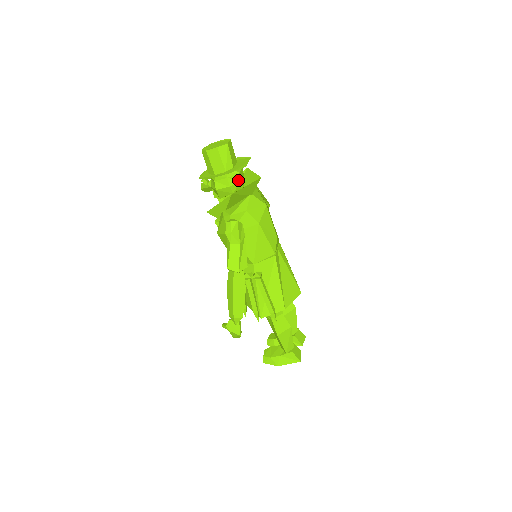
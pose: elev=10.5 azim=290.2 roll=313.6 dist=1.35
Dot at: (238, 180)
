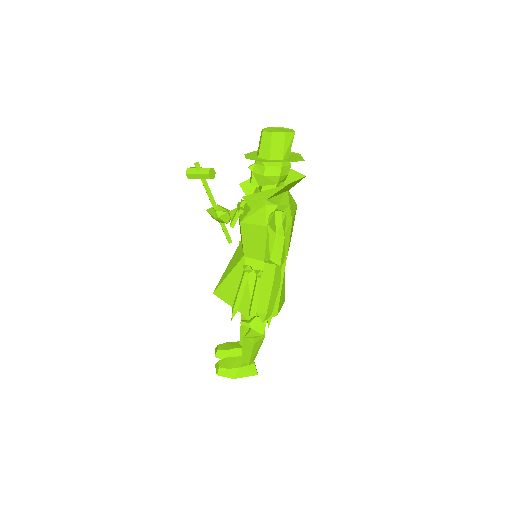
Dot at: (287, 172)
